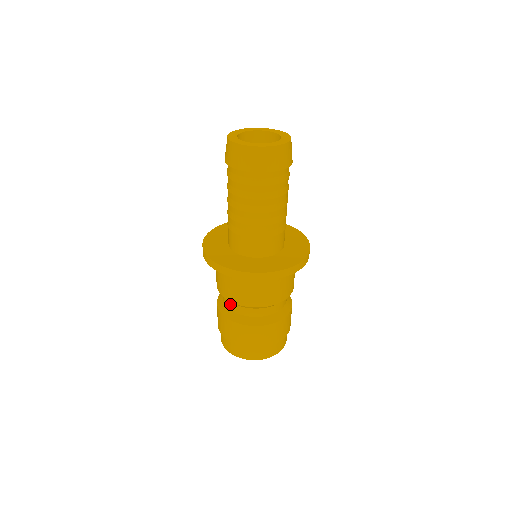
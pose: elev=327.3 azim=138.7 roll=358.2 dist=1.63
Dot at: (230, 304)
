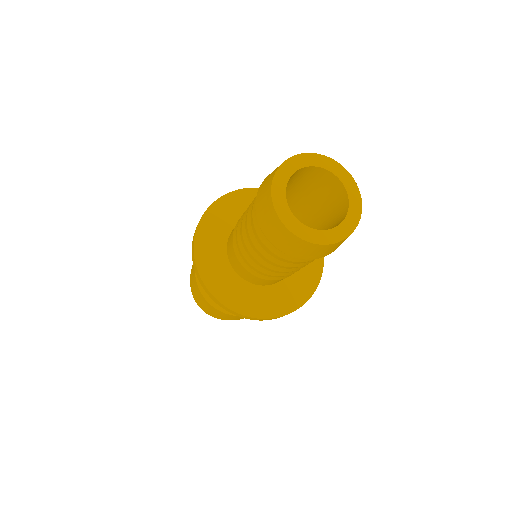
Dot at: occluded
